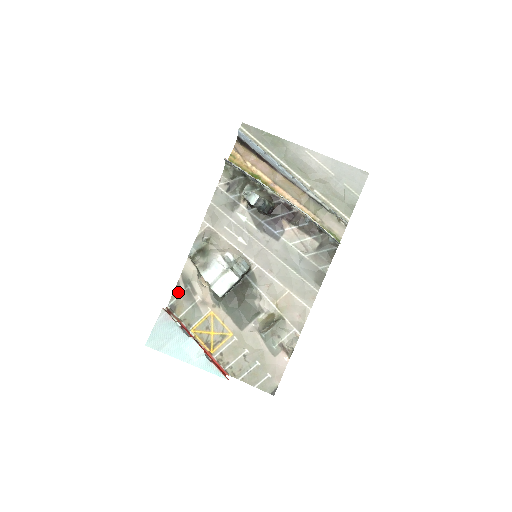
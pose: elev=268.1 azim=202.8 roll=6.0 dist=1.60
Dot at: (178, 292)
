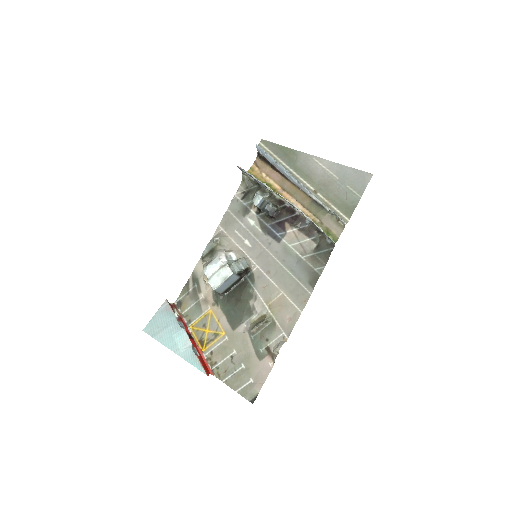
Dot at: (186, 290)
